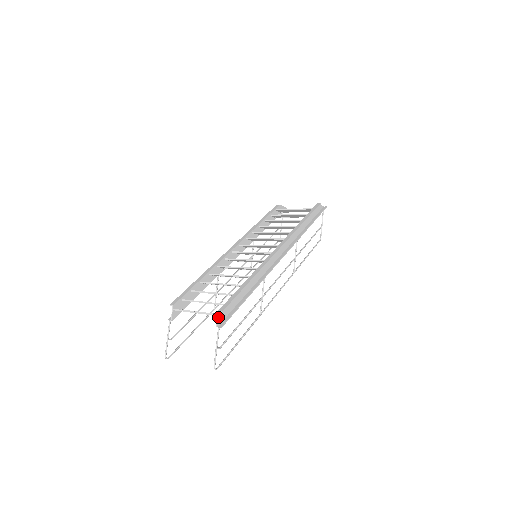
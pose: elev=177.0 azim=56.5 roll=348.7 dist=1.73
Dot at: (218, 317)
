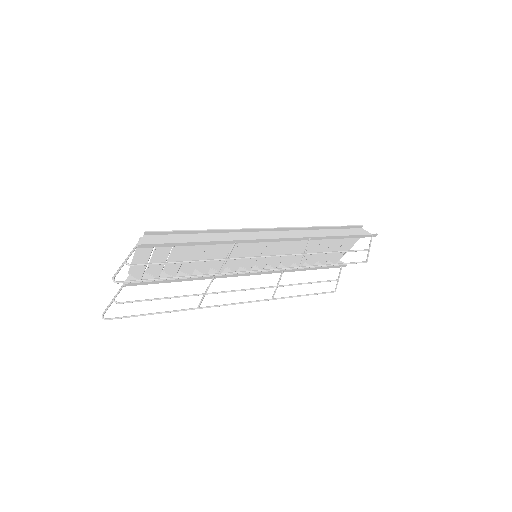
Dot at: (141, 239)
